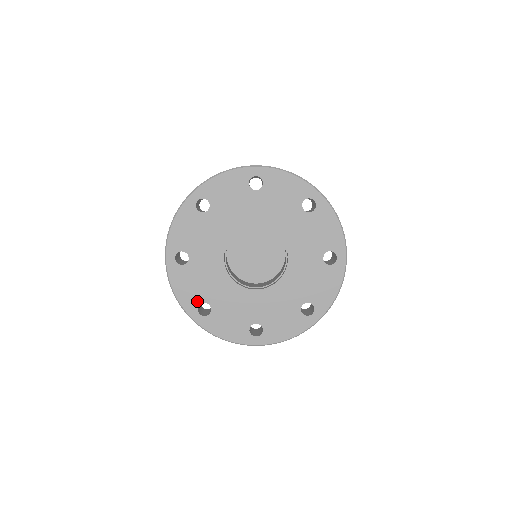
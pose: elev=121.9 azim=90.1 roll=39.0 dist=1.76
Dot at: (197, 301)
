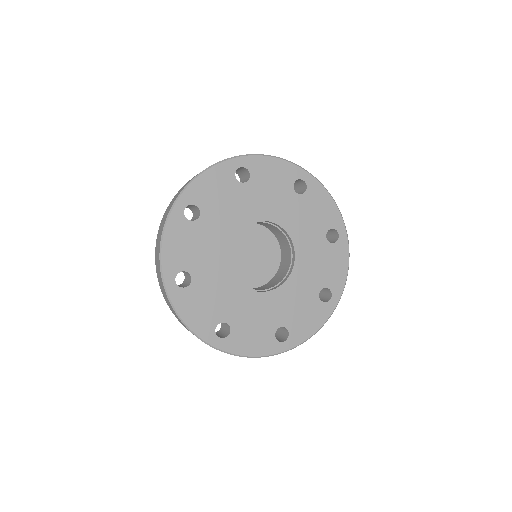
Dot at: (212, 324)
